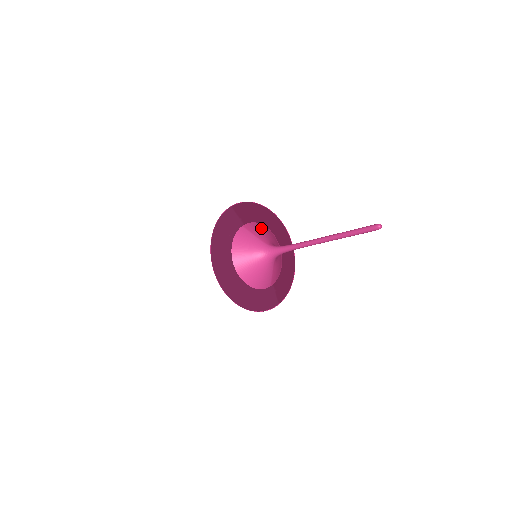
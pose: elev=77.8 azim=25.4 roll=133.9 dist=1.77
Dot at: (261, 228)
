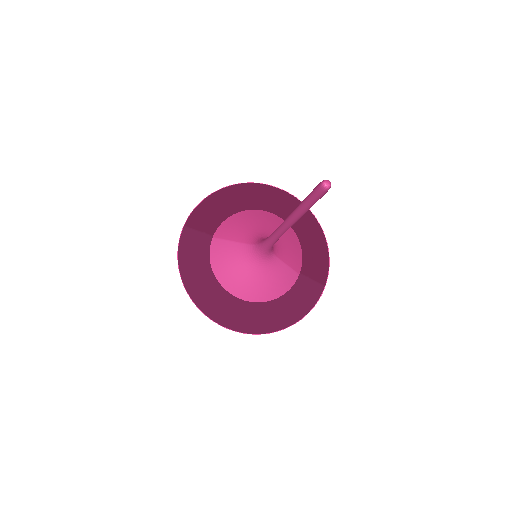
Dot at: (238, 220)
